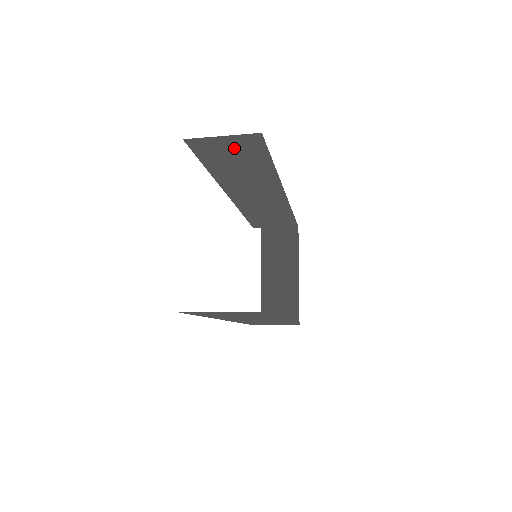
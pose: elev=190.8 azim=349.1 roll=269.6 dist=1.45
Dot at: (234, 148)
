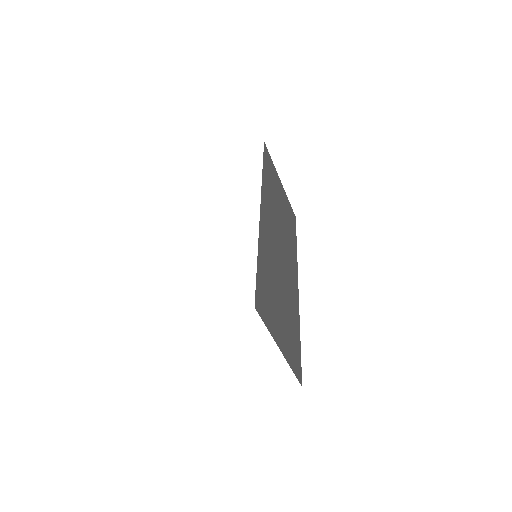
Dot at: occluded
